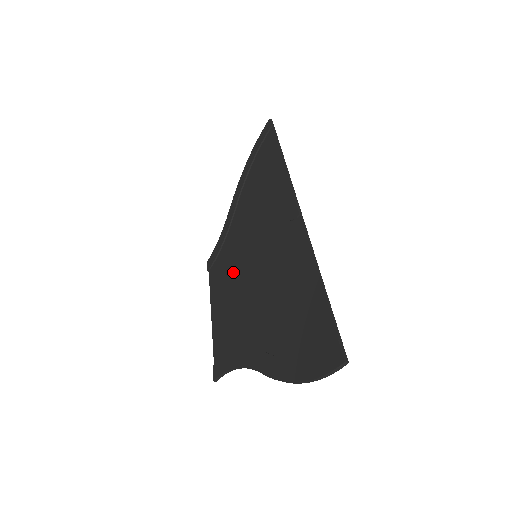
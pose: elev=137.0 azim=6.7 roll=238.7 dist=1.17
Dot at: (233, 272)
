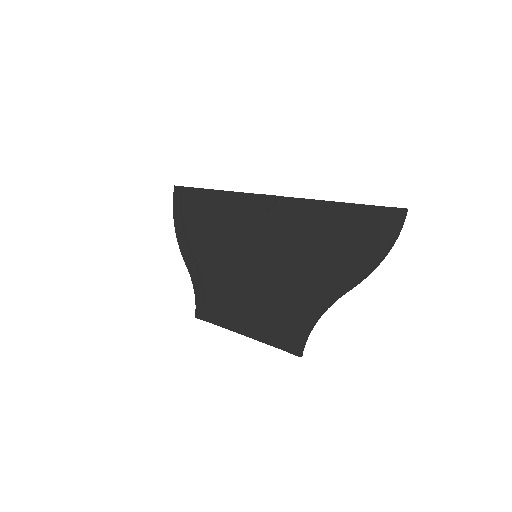
Dot at: (240, 288)
